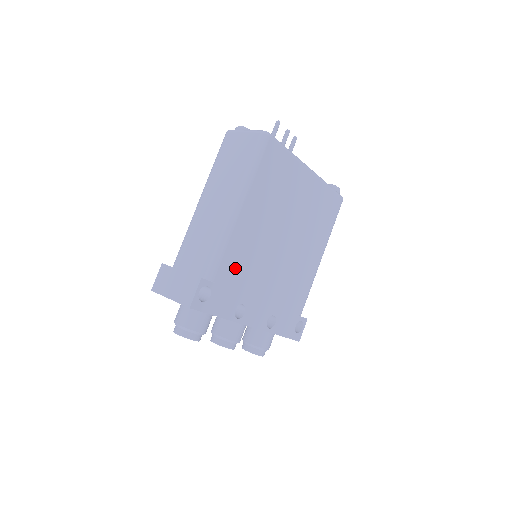
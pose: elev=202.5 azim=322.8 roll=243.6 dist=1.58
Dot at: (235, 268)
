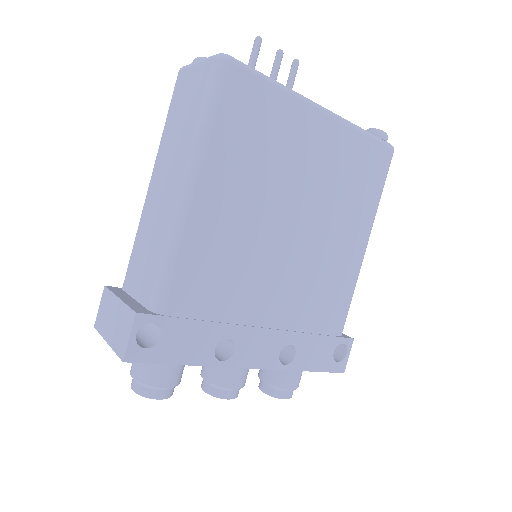
Dot at: (202, 286)
